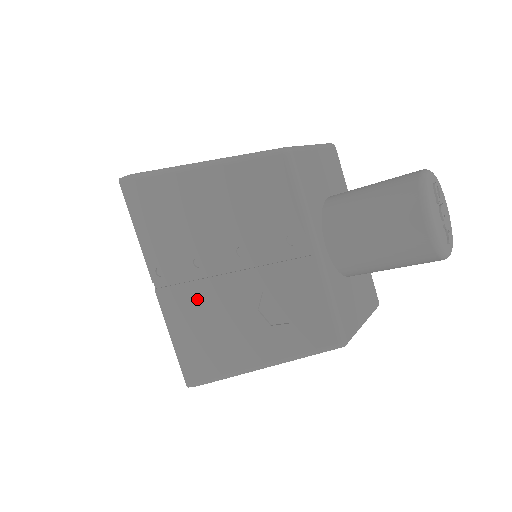
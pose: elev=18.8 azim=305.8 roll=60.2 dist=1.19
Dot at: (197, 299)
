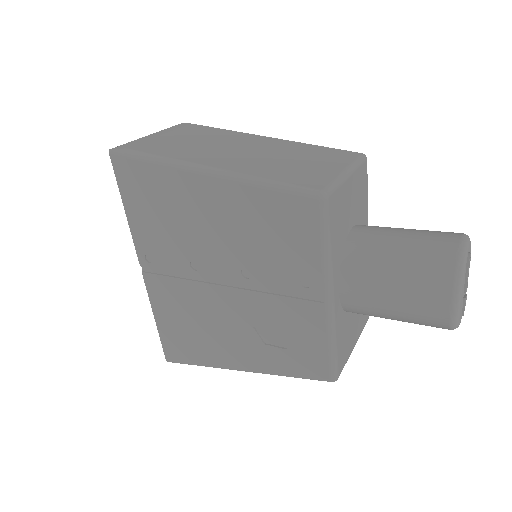
Dot at: (189, 297)
